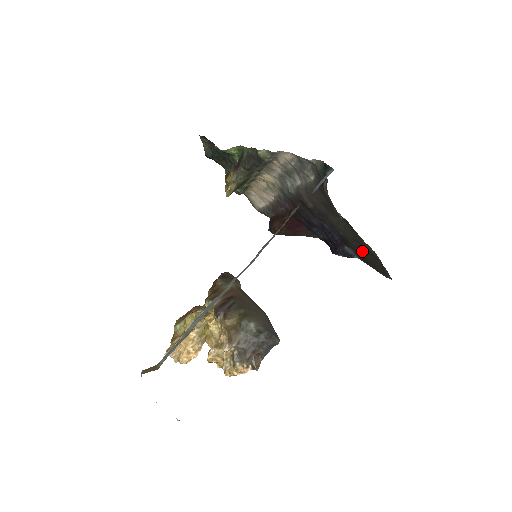
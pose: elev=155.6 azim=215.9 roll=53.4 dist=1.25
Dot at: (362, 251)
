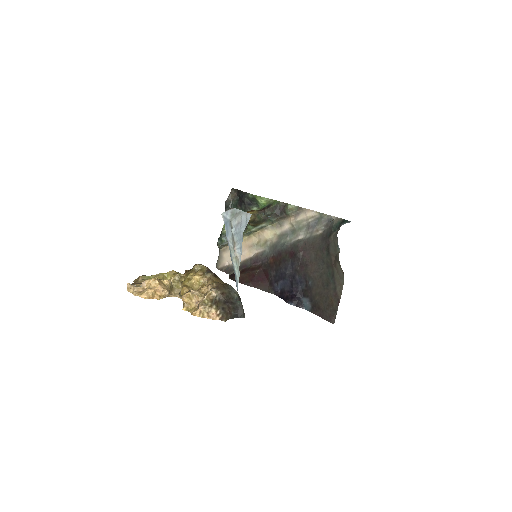
Dot at: (323, 296)
